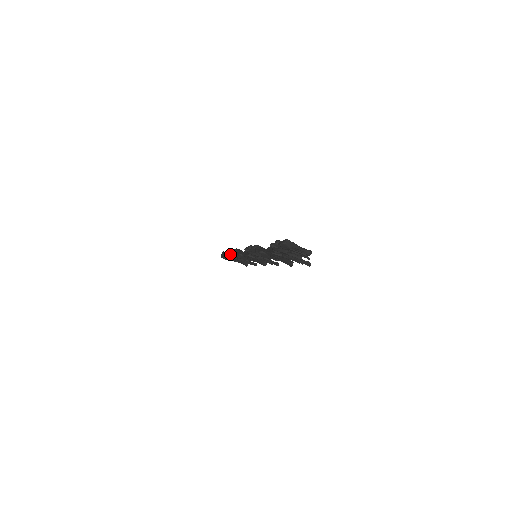
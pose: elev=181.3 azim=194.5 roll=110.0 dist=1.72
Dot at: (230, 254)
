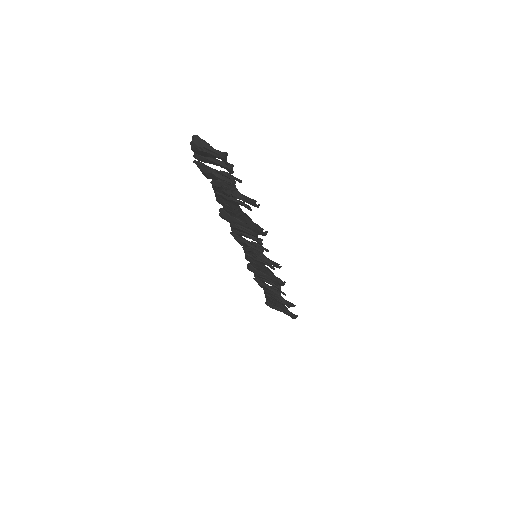
Dot at: (257, 282)
